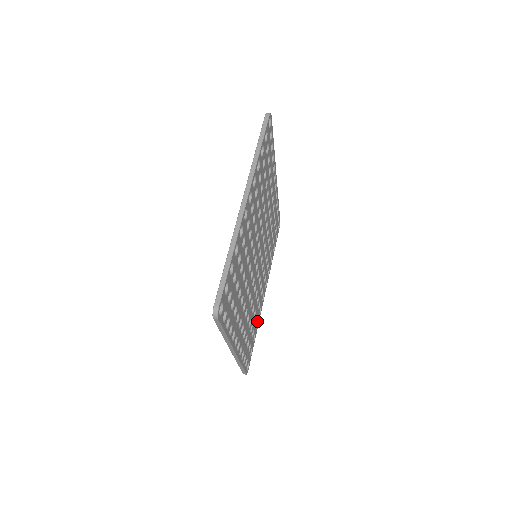
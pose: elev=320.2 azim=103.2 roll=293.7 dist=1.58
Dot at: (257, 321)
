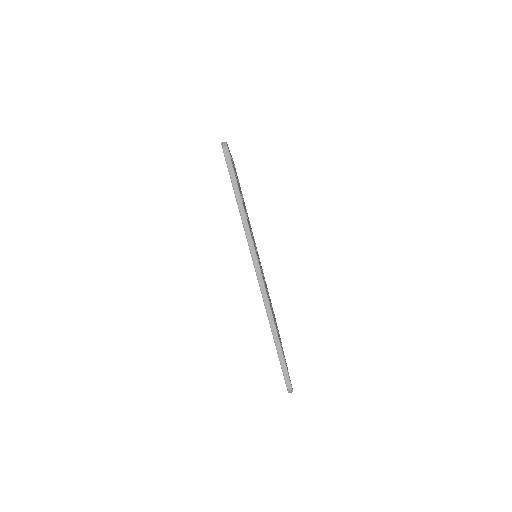
Dot at: occluded
